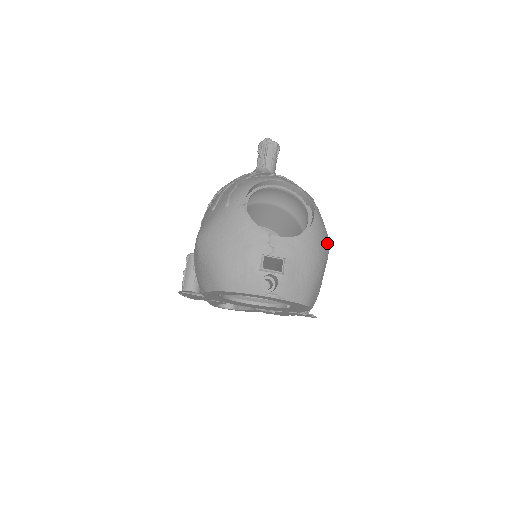
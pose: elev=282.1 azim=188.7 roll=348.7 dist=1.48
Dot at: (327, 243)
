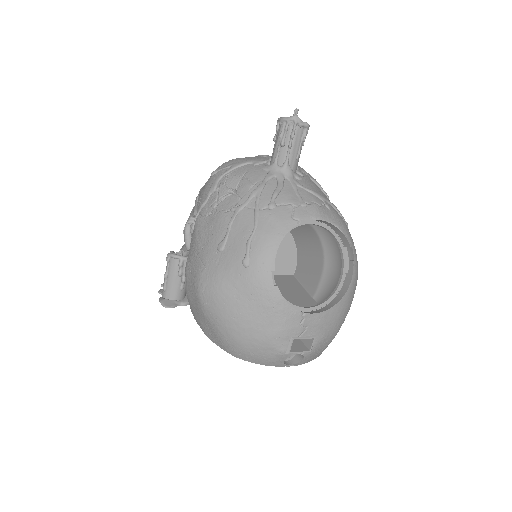
Dot at: occluded
